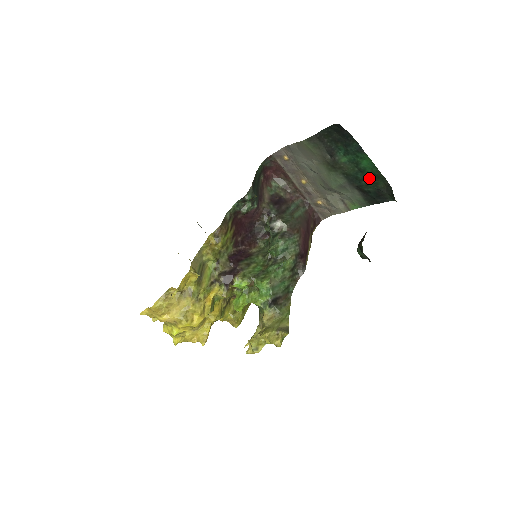
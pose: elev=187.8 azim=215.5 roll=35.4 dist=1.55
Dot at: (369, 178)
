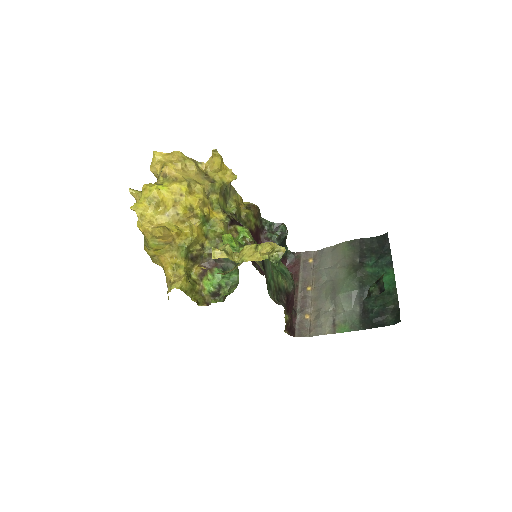
Dot at: (381, 295)
